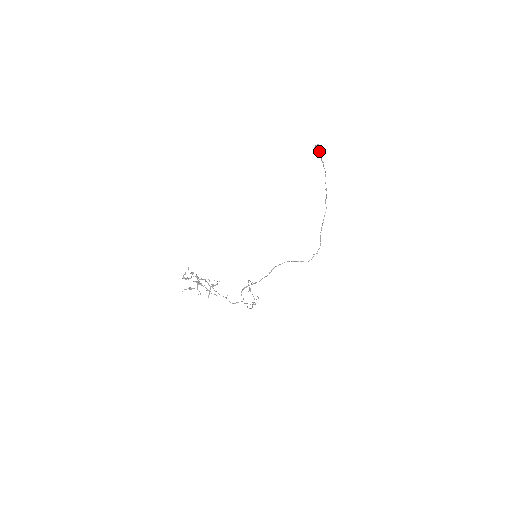
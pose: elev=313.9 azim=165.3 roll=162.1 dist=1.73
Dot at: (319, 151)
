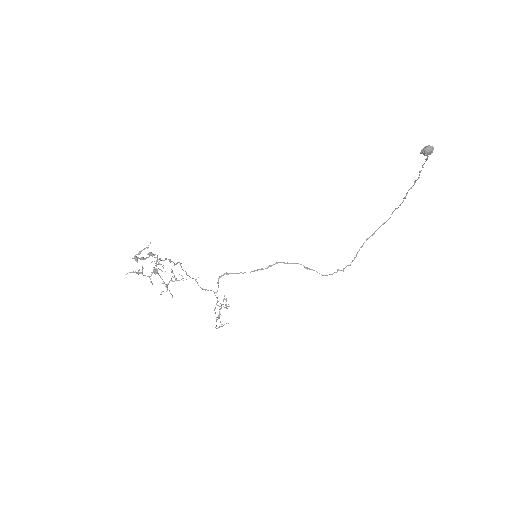
Dot at: (427, 155)
